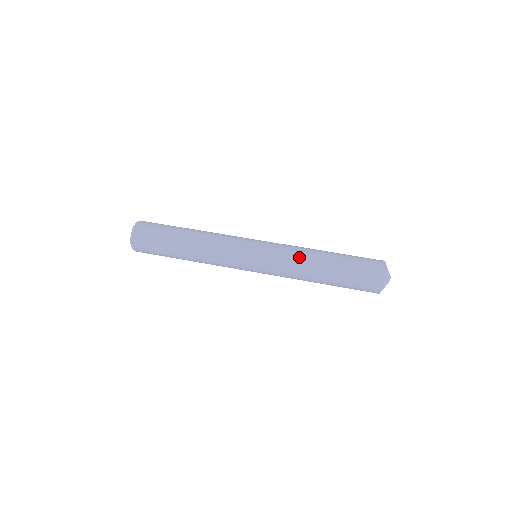
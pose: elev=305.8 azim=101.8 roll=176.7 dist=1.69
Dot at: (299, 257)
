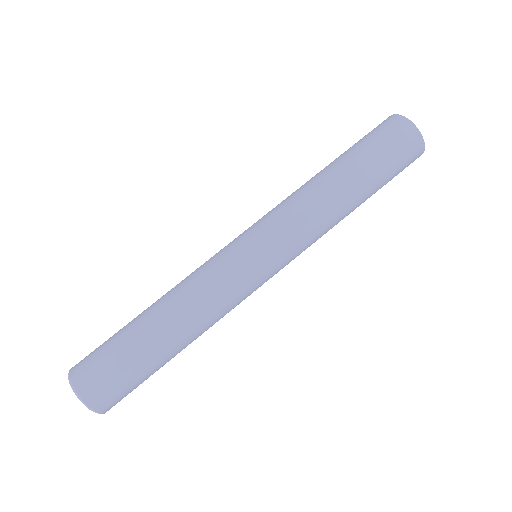
Dot at: (314, 207)
